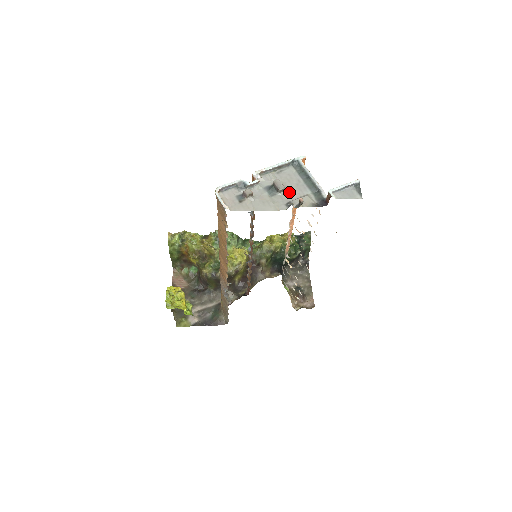
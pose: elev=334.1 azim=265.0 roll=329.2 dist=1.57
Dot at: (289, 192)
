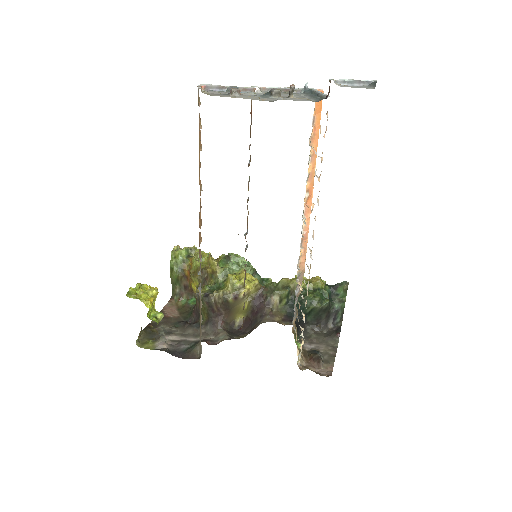
Dot at: (286, 99)
